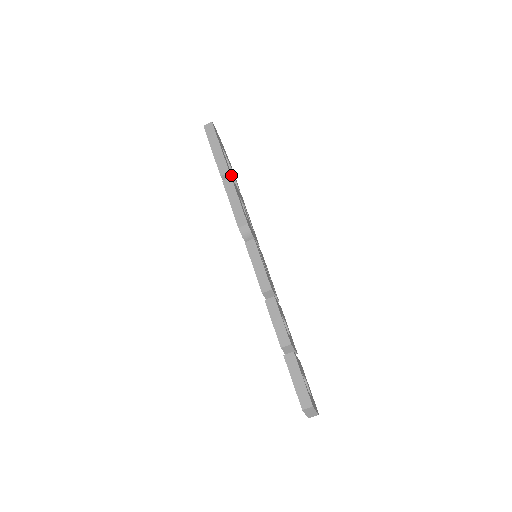
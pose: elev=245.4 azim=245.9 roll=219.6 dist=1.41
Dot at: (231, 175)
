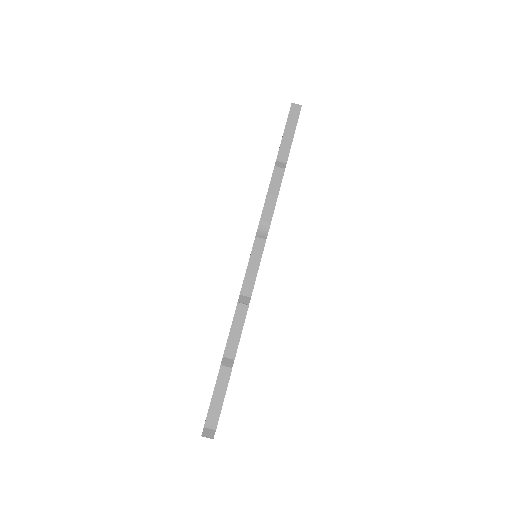
Dot at: (285, 167)
